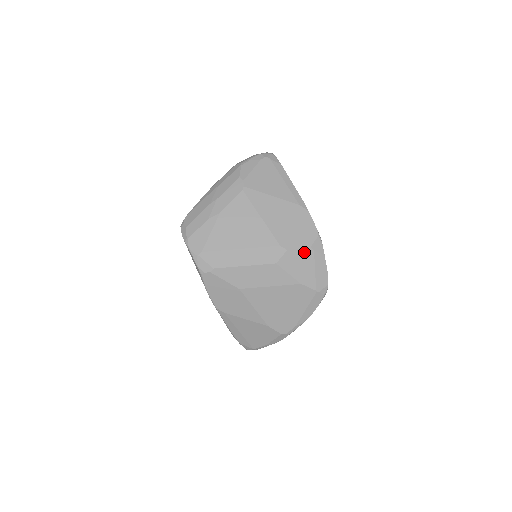
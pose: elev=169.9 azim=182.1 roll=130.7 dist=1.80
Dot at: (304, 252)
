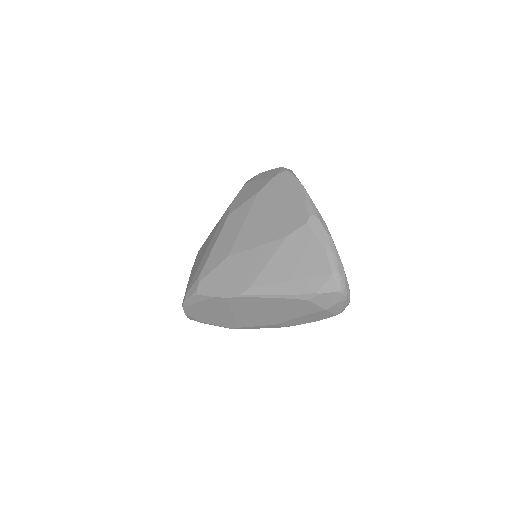
Dot at: (242, 191)
